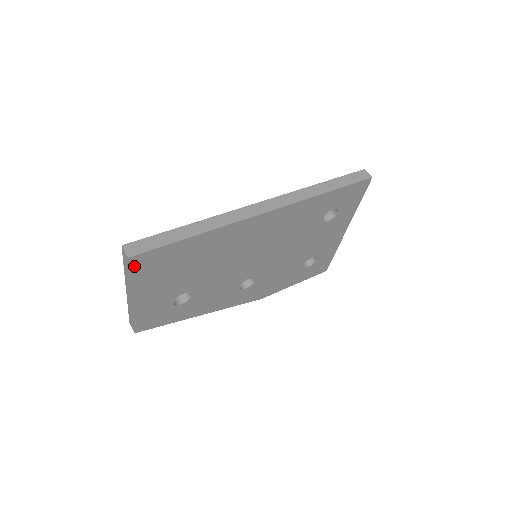
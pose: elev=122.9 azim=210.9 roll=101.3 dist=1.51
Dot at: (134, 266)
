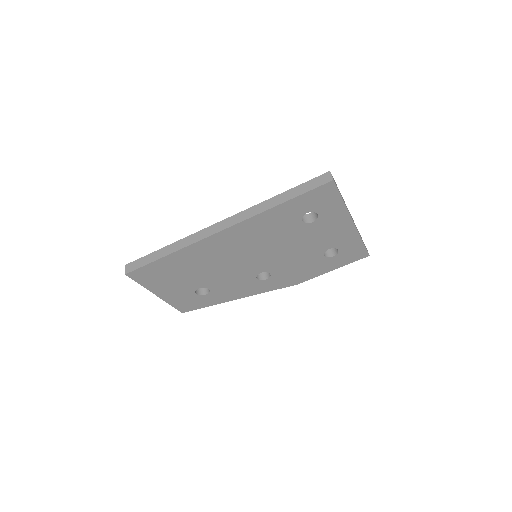
Dot at: (135, 278)
